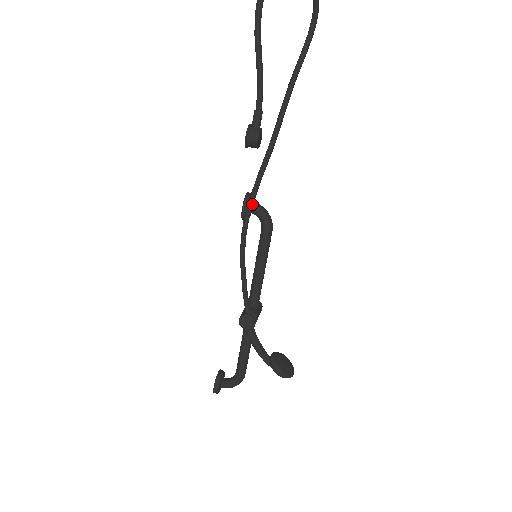
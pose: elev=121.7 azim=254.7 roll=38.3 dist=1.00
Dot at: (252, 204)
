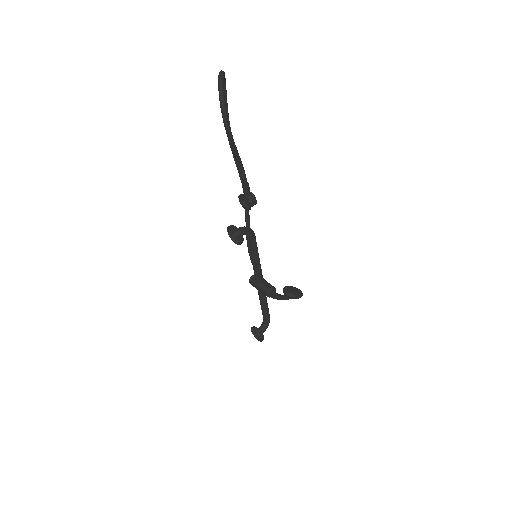
Dot at: occluded
